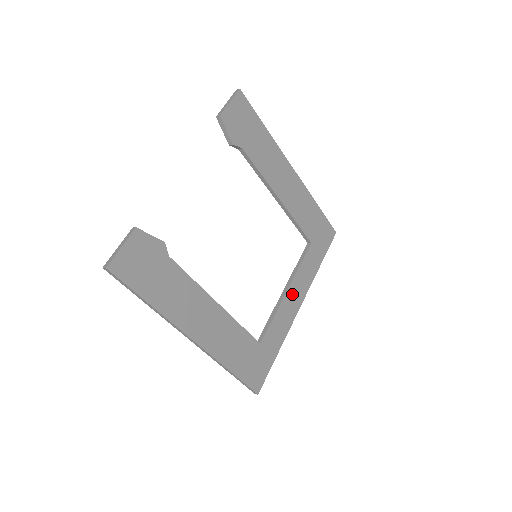
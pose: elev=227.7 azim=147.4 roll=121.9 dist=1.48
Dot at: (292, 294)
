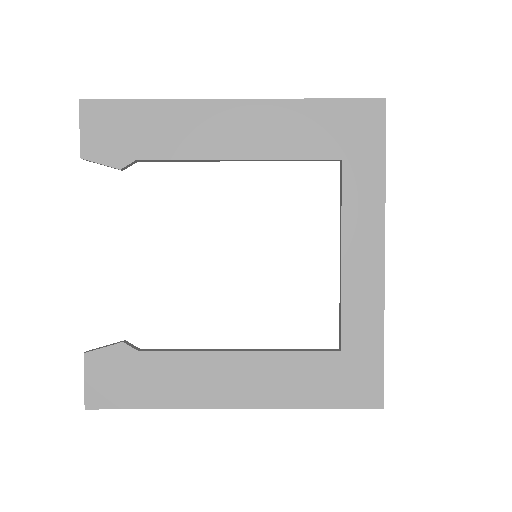
Dot at: (355, 254)
